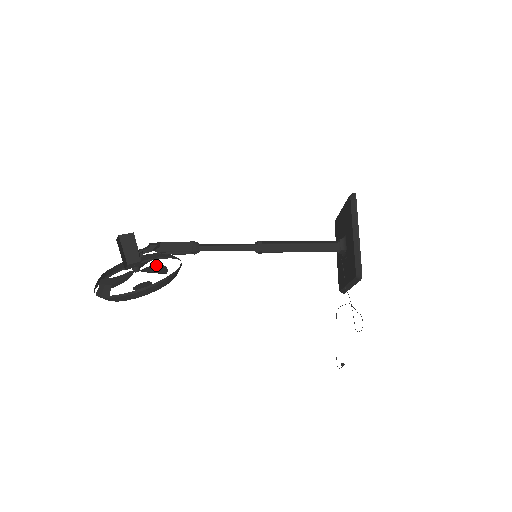
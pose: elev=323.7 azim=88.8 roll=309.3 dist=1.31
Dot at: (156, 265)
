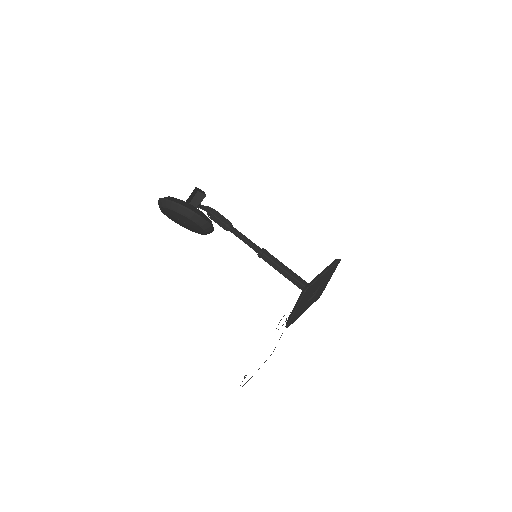
Dot at: occluded
